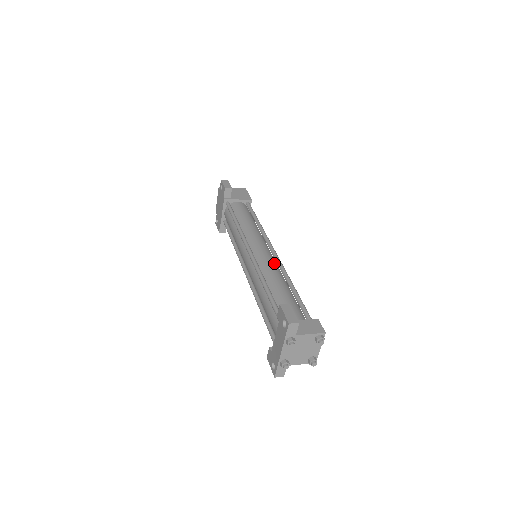
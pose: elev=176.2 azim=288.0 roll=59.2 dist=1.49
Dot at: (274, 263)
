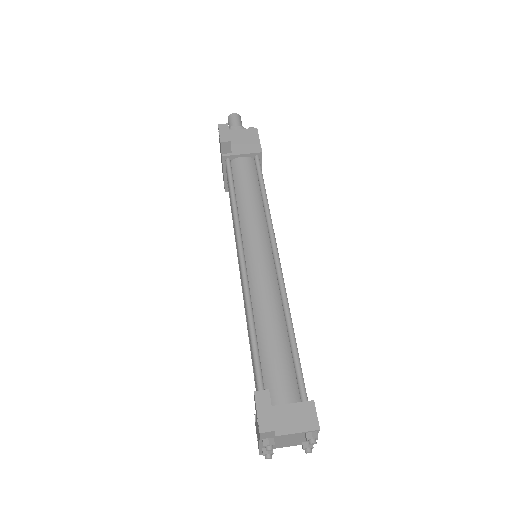
Dot at: (273, 281)
